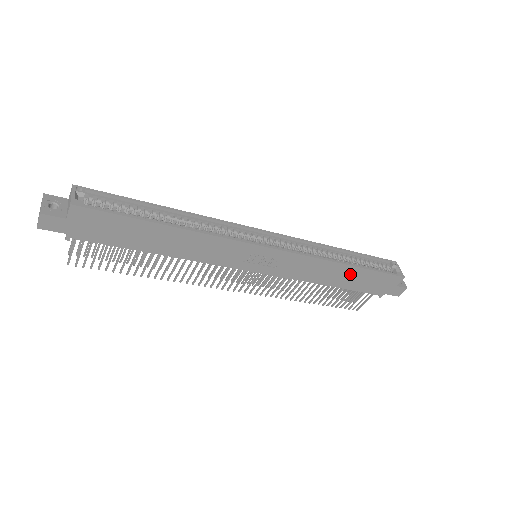
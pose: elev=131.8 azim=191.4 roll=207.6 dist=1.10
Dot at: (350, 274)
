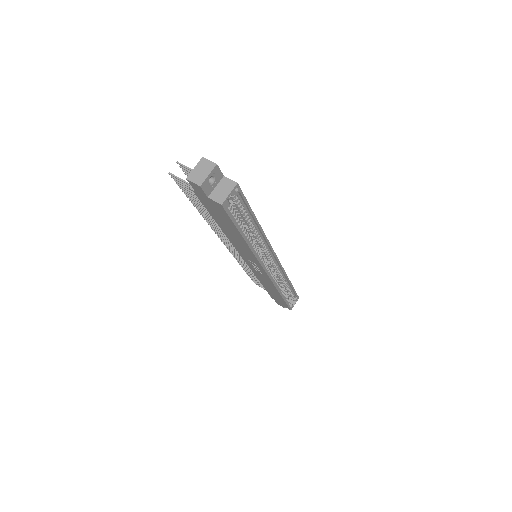
Dot at: (276, 293)
